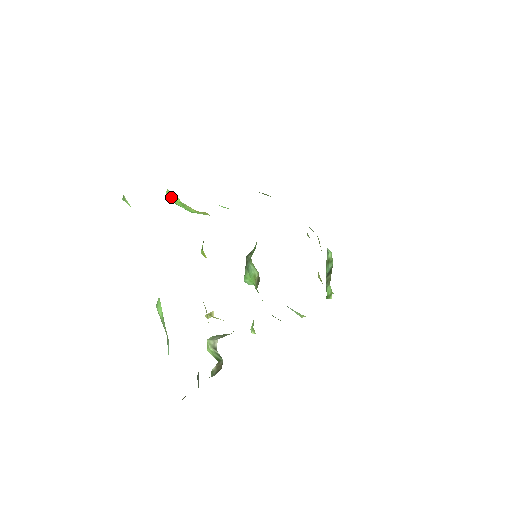
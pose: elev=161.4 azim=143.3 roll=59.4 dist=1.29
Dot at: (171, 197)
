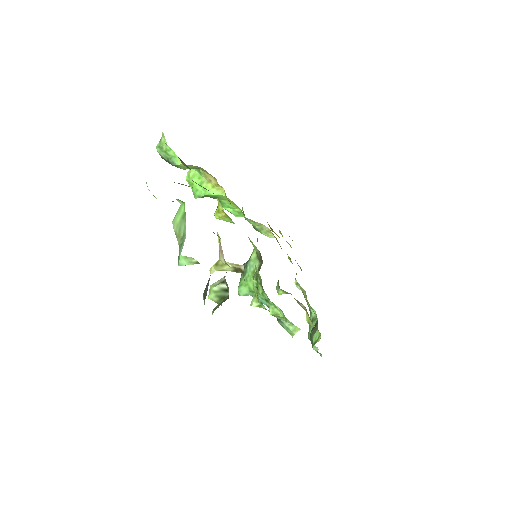
Dot at: (191, 176)
